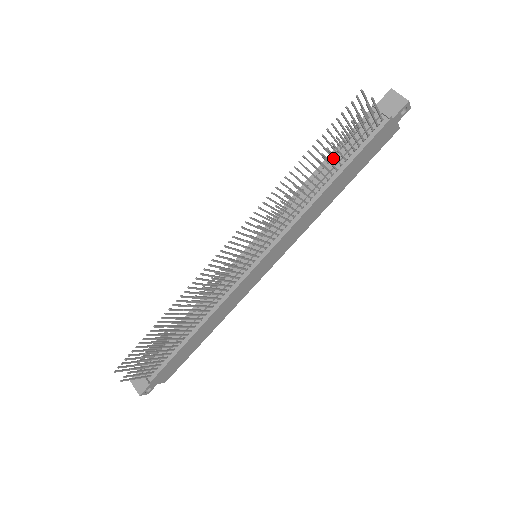
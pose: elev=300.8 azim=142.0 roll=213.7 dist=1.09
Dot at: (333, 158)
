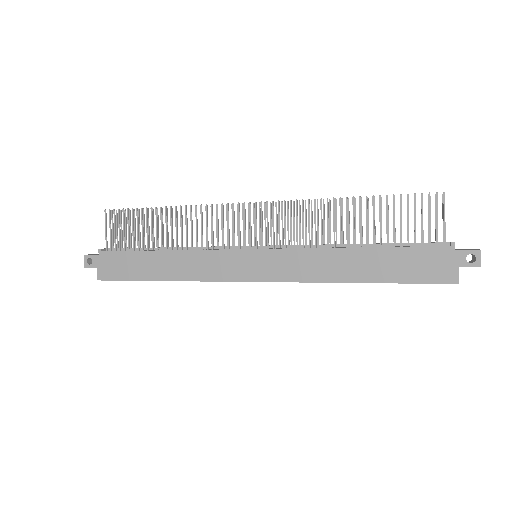
Dot at: (382, 246)
